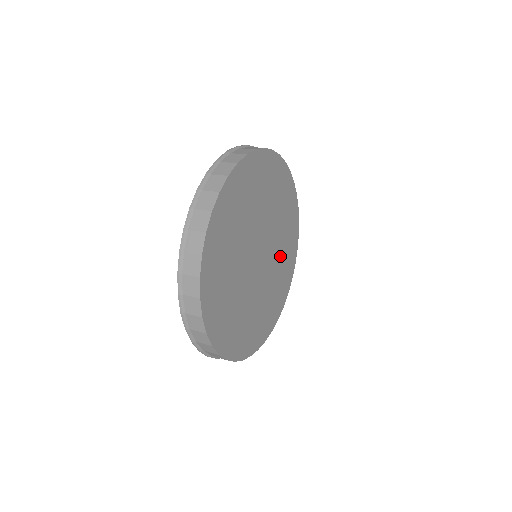
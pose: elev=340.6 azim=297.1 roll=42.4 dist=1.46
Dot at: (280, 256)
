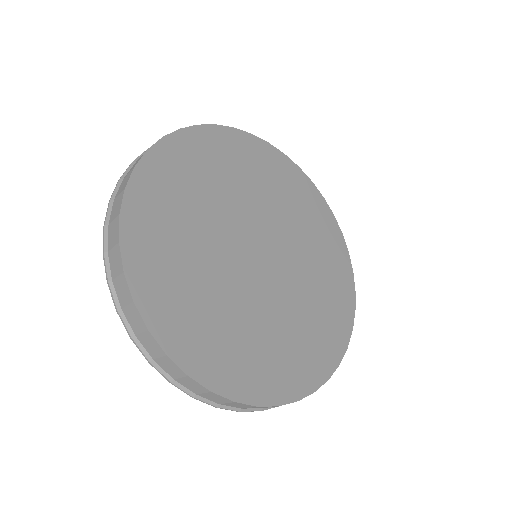
Dot at: (312, 279)
